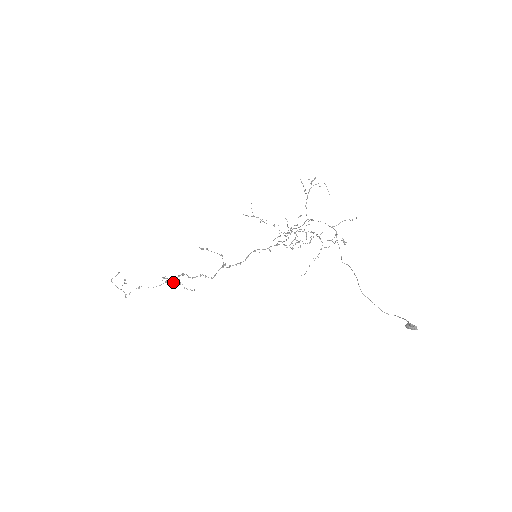
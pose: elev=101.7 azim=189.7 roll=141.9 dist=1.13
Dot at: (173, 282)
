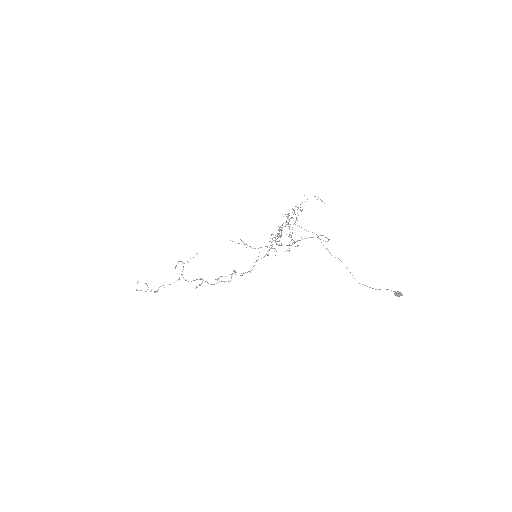
Dot at: occluded
